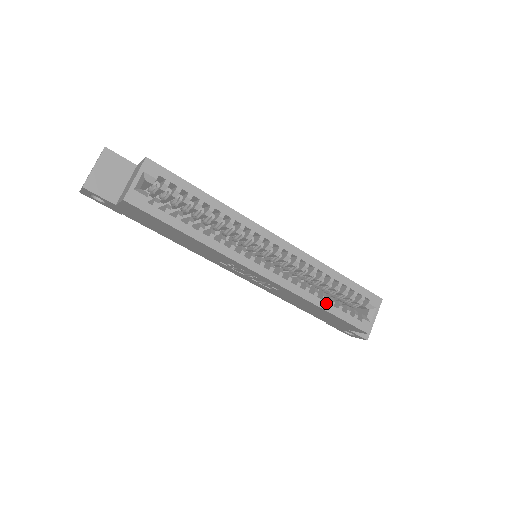
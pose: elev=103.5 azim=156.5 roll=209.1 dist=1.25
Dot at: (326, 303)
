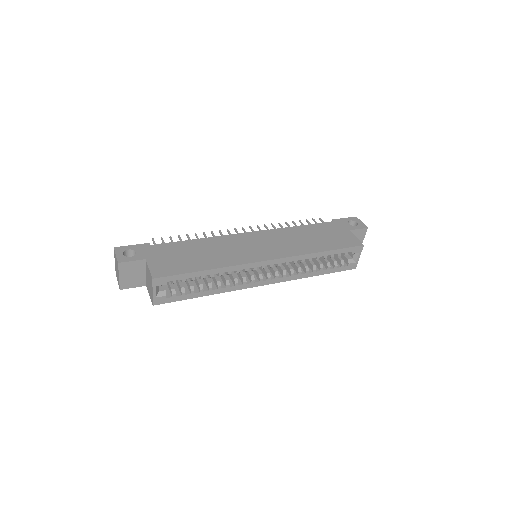
Dot at: (316, 272)
